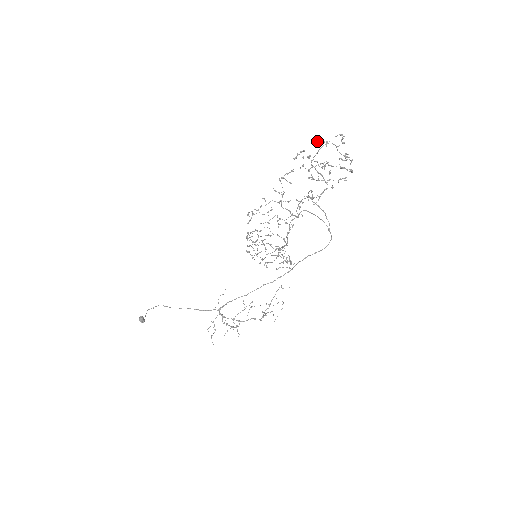
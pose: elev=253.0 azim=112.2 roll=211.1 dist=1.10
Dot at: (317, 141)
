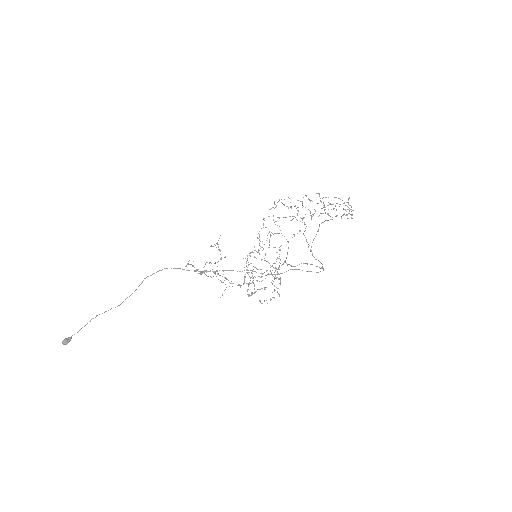
Dot at: occluded
